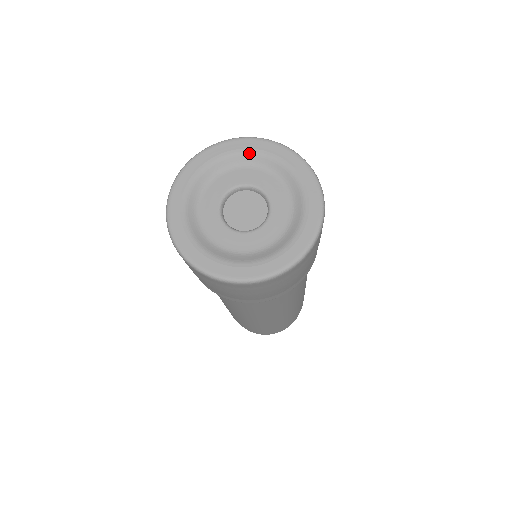
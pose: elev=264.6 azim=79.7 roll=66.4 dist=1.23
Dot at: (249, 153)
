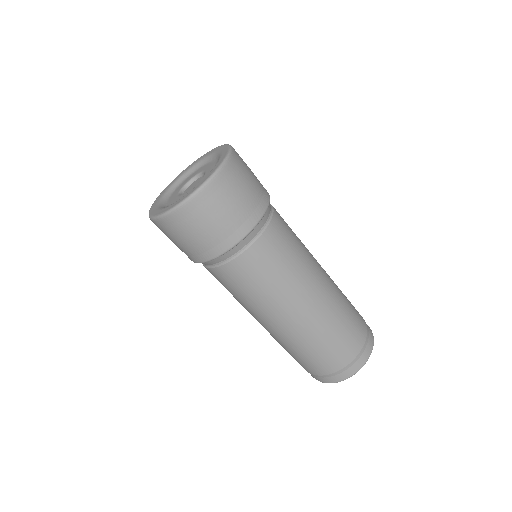
Dot at: (176, 181)
